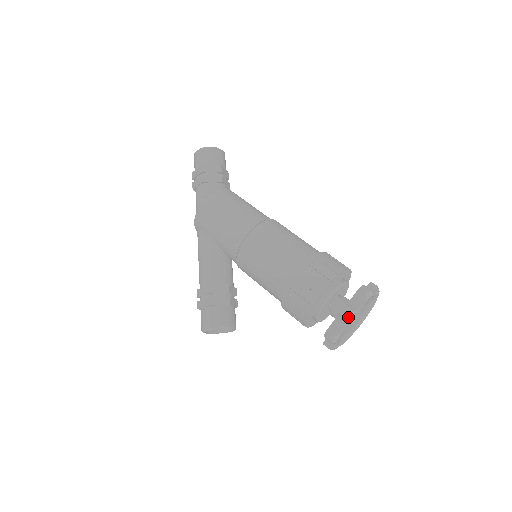
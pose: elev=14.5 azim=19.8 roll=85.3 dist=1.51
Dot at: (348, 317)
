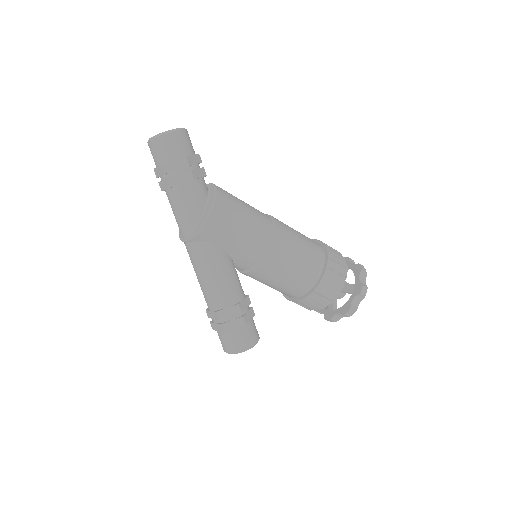
Dot at: occluded
